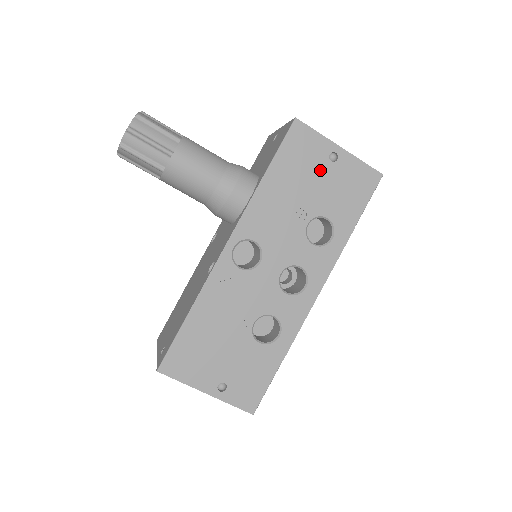
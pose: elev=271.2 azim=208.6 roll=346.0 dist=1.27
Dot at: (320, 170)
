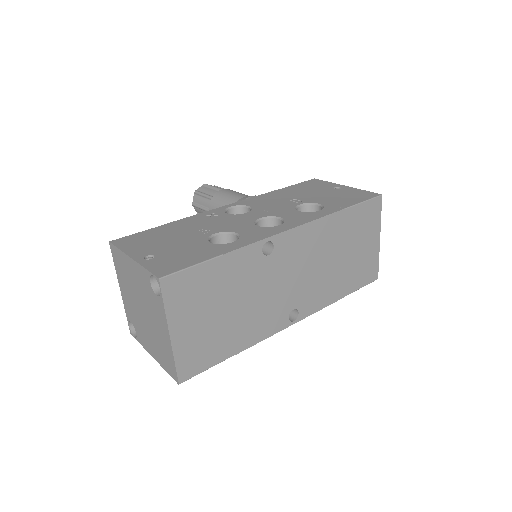
Dot at: (323, 191)
